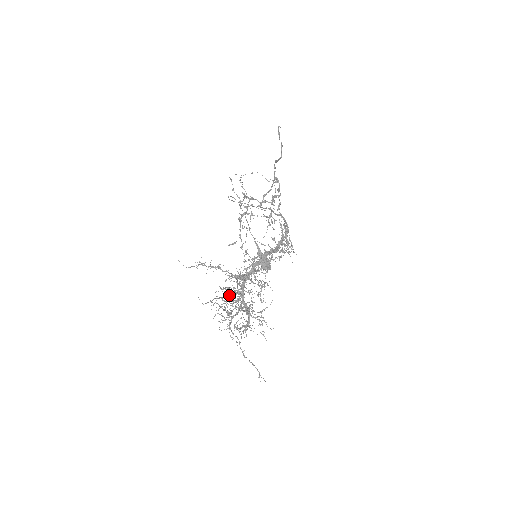
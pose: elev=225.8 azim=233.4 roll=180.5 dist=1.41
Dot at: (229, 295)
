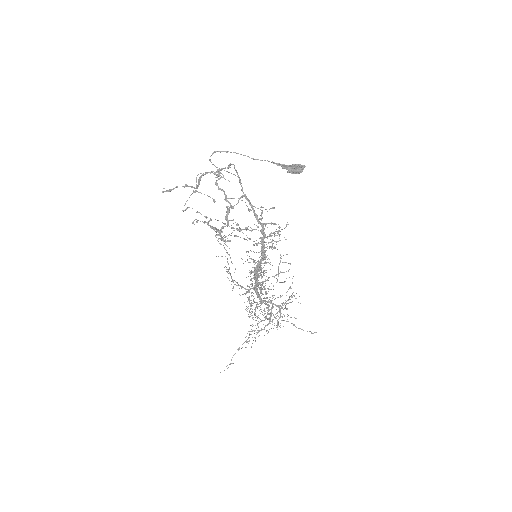
Dot at: occluded
